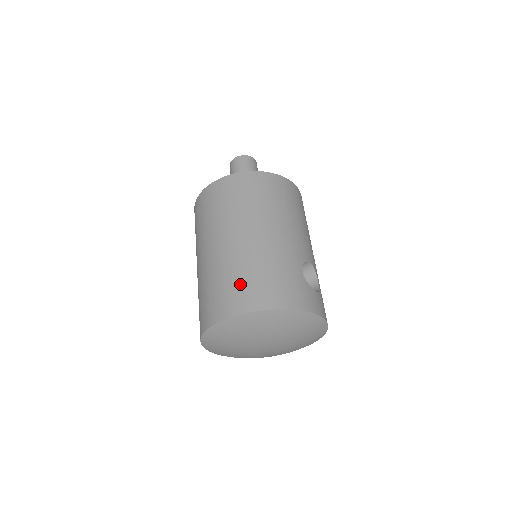
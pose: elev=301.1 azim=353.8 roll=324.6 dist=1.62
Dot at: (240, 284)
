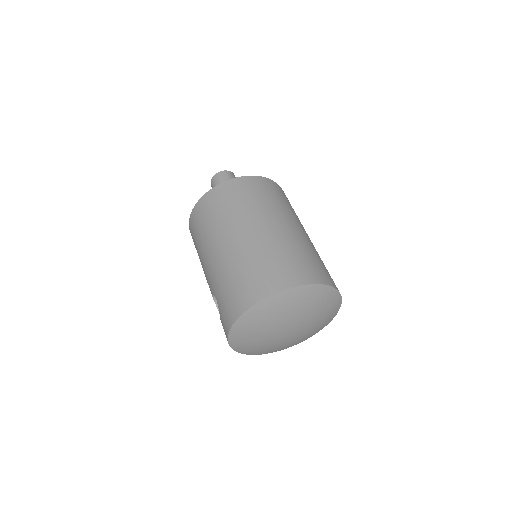
Dot at: (293, 261)
